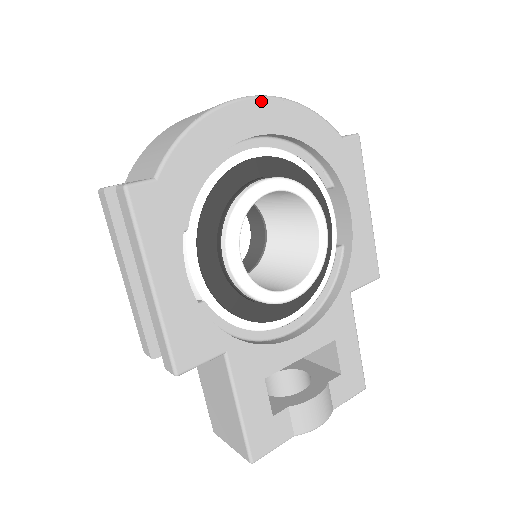
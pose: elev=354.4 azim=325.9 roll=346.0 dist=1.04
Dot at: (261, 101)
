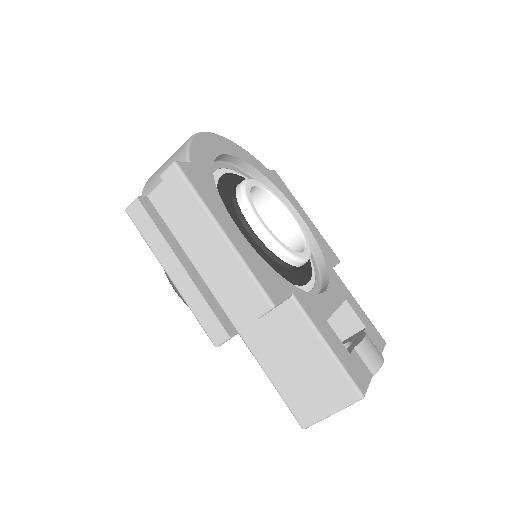
Dot at: (219, 136)
